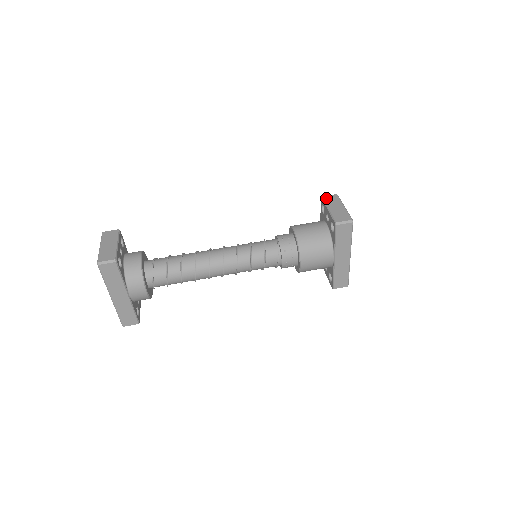
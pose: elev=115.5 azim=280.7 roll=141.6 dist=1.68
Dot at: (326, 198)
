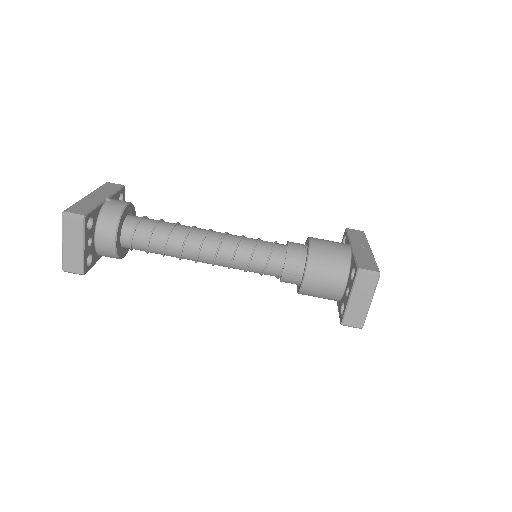
Dot at: (361, 278)
